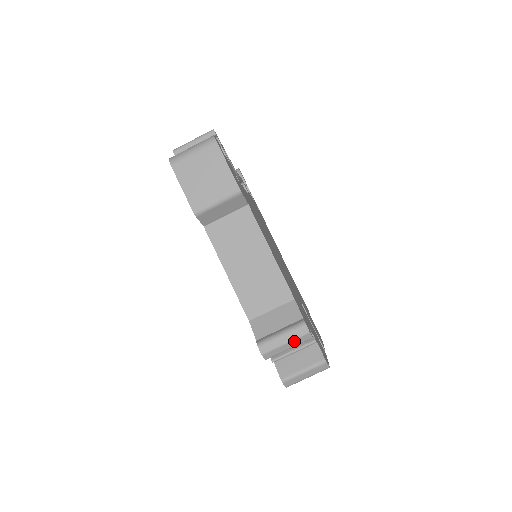
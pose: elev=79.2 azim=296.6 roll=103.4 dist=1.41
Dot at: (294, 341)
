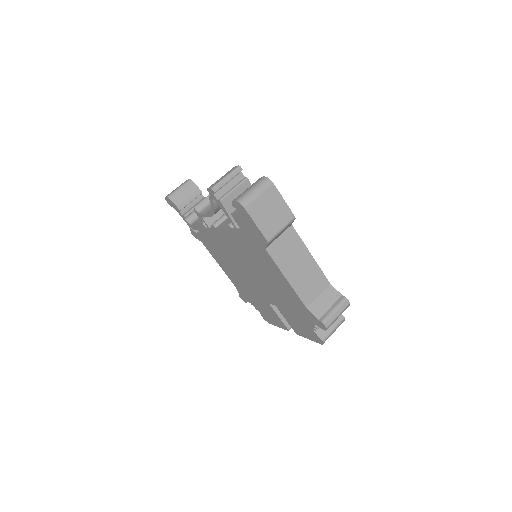
Dot at: (342, 312)
